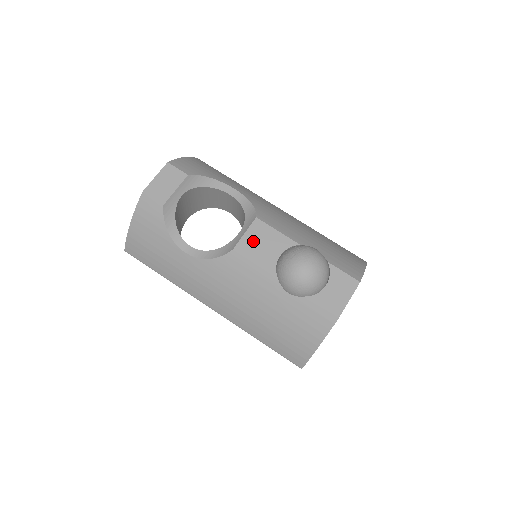
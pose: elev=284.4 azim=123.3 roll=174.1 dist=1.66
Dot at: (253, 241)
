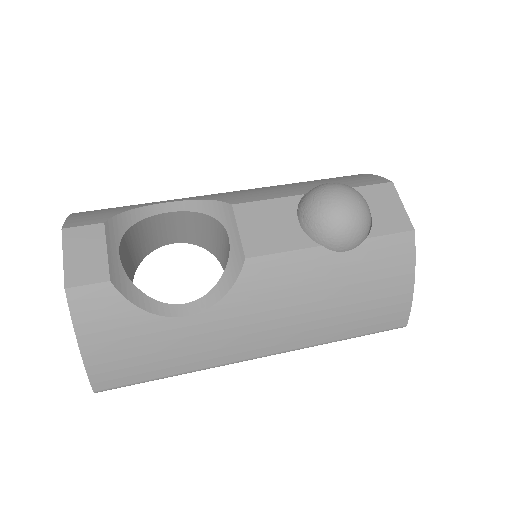
Dot at: (256, 231)
